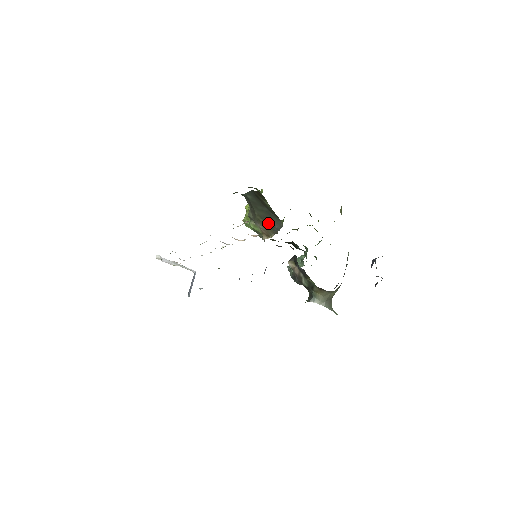
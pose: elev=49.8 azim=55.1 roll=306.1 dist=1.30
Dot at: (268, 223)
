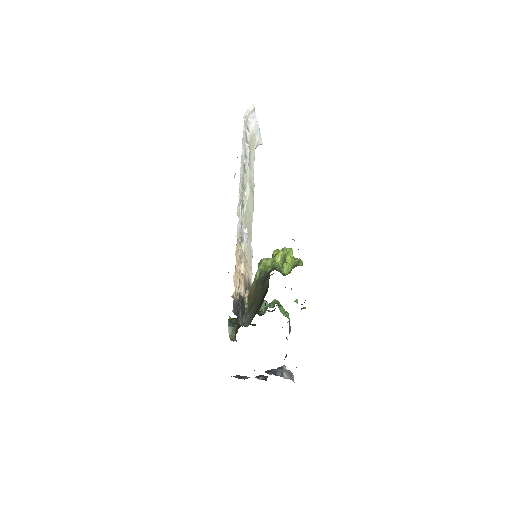
Dot at: (253, 302)
